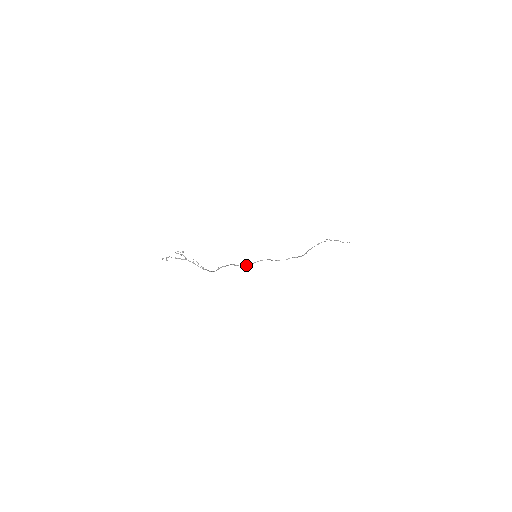
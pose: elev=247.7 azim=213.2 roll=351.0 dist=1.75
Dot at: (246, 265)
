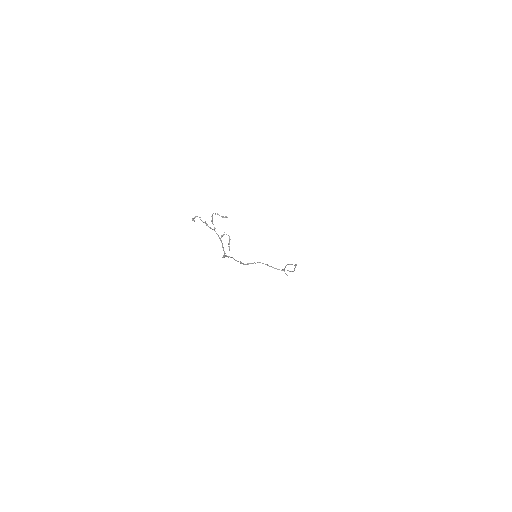
Dot at: occluded
